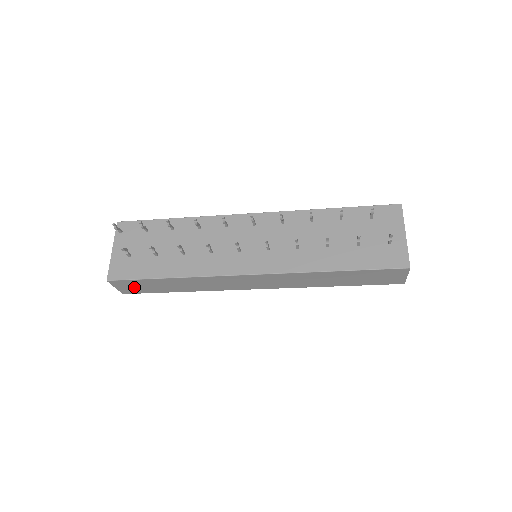
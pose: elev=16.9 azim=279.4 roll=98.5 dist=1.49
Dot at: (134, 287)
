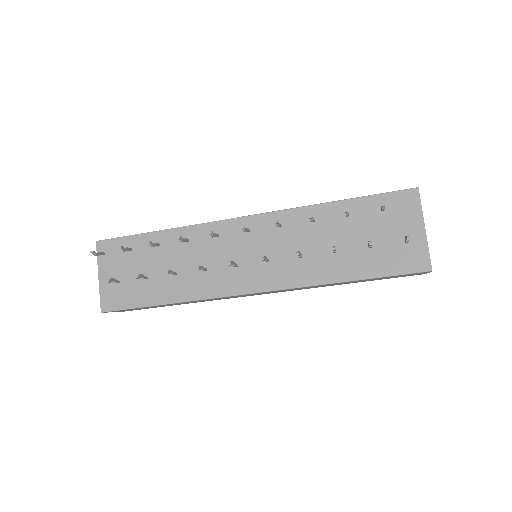
Dot at: occluded
